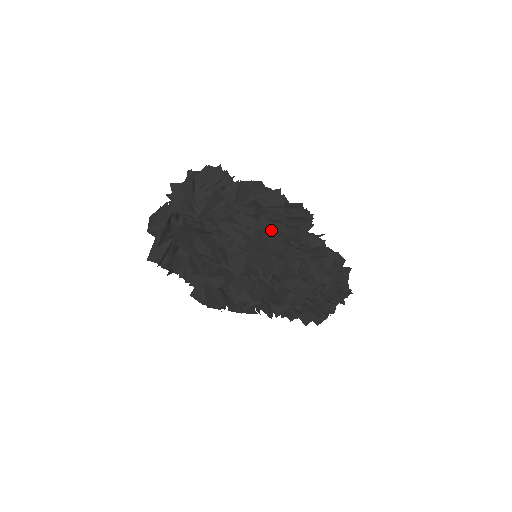
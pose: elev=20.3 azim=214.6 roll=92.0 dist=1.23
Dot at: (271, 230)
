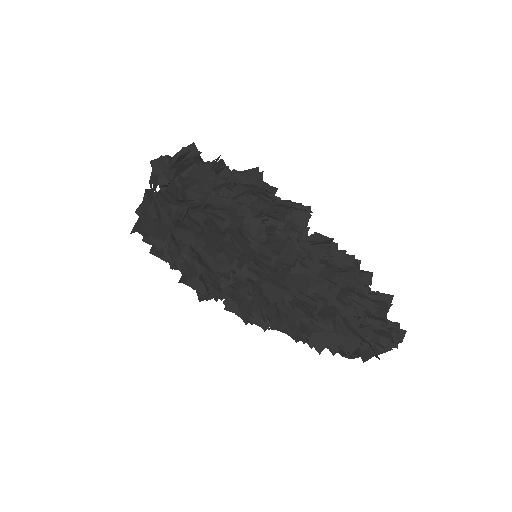
Dot at: (244, 192)
